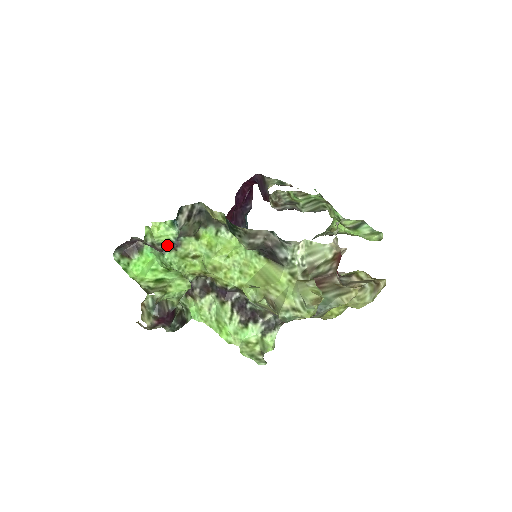
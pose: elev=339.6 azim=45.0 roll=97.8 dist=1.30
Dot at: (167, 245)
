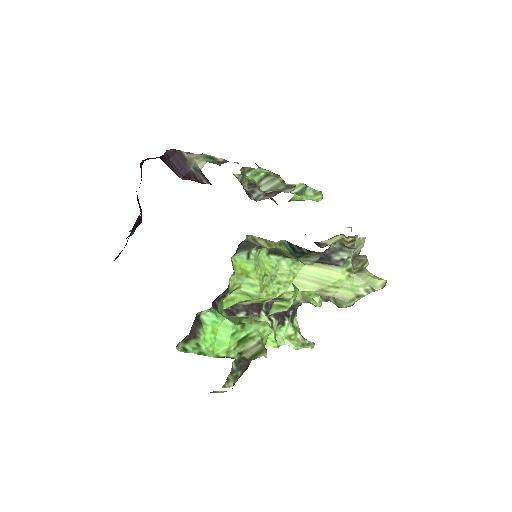
Dot at: occluded
